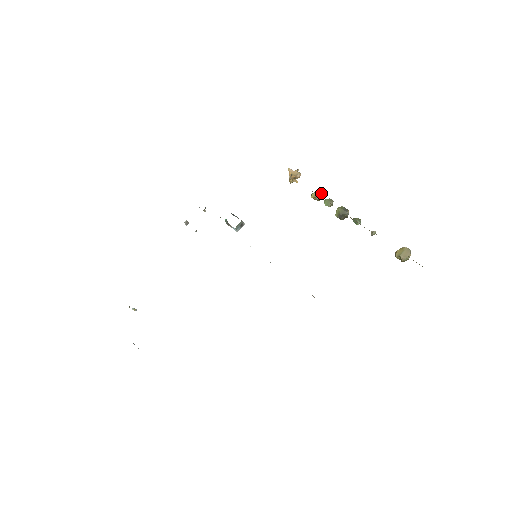
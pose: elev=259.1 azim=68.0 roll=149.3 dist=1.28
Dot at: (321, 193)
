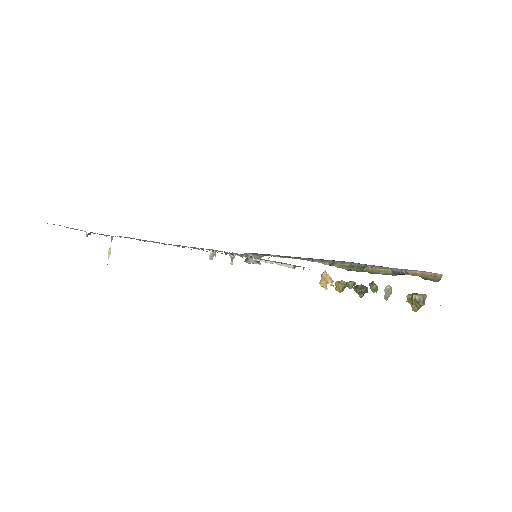
Dot at: occluded
